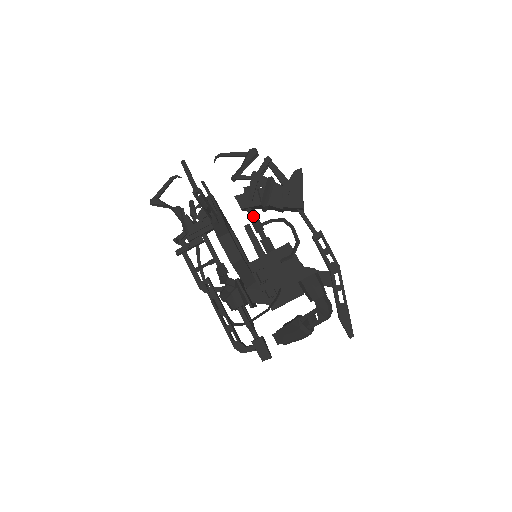
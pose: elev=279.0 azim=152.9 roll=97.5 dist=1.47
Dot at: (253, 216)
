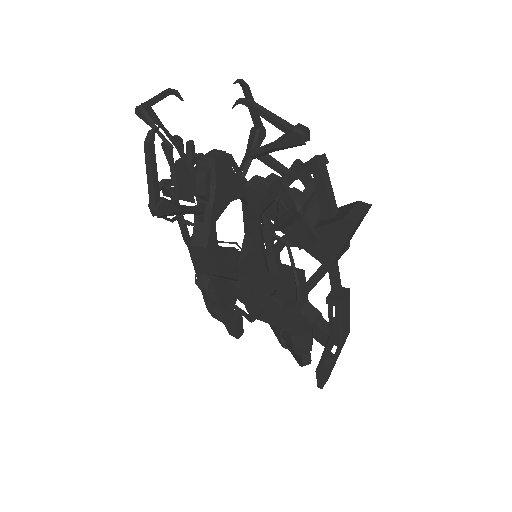
Dot at: (264, 221)
